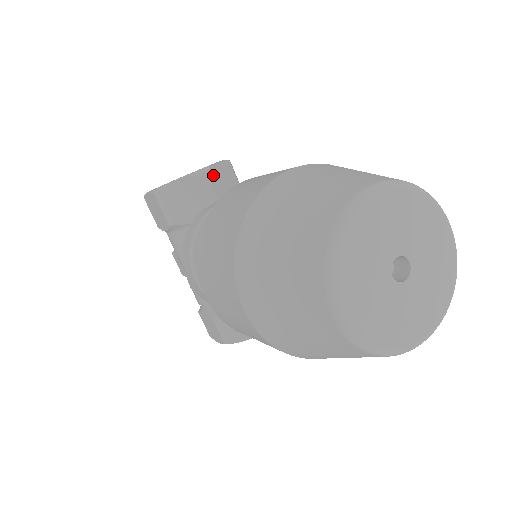
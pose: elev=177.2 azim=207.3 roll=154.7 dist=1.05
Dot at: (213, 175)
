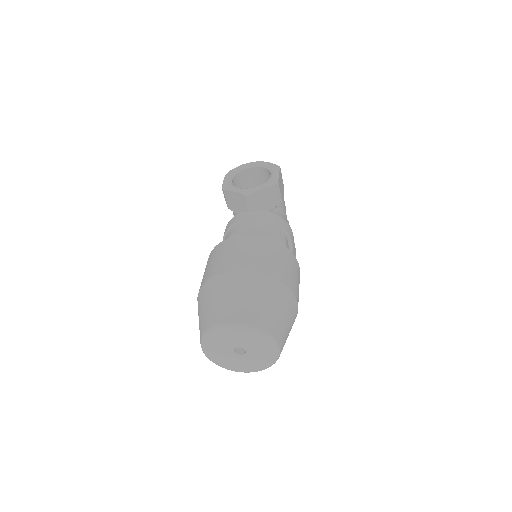
Dot at: (255, 196)
